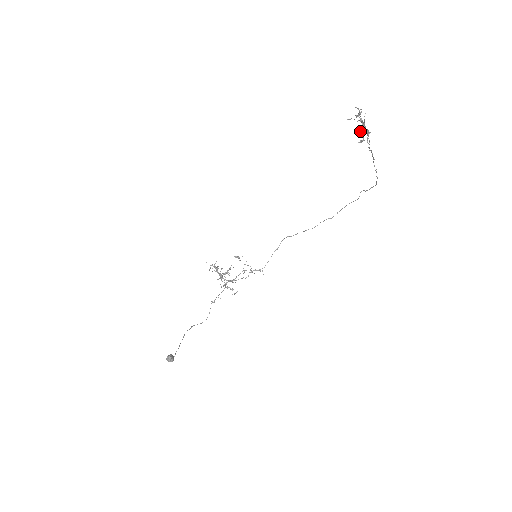
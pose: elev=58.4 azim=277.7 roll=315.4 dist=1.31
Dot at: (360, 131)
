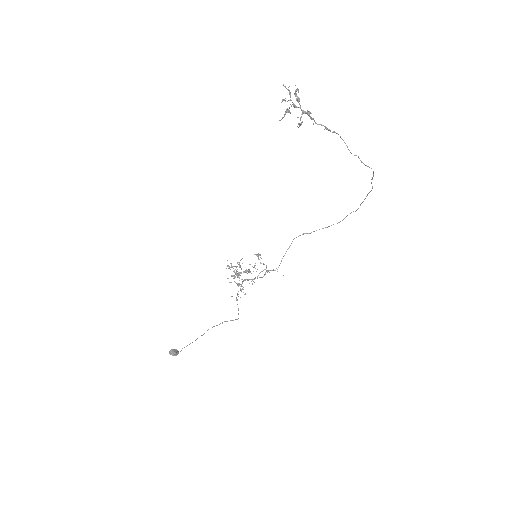
Dot at: (284, 114)
